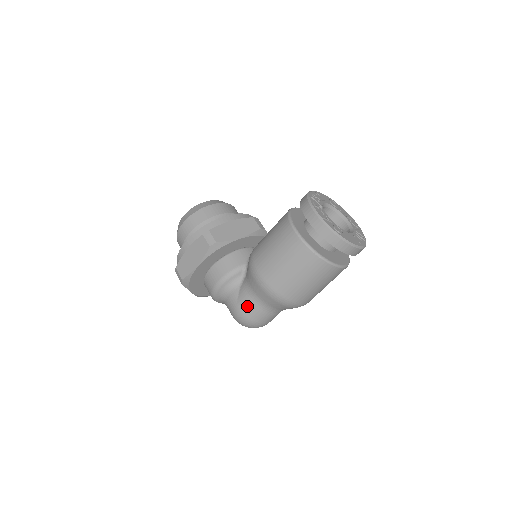
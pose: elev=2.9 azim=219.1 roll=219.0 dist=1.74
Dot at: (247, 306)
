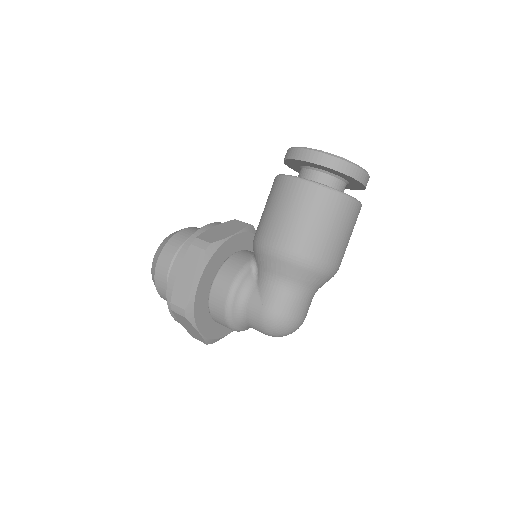
Dot at: (276, 299)
